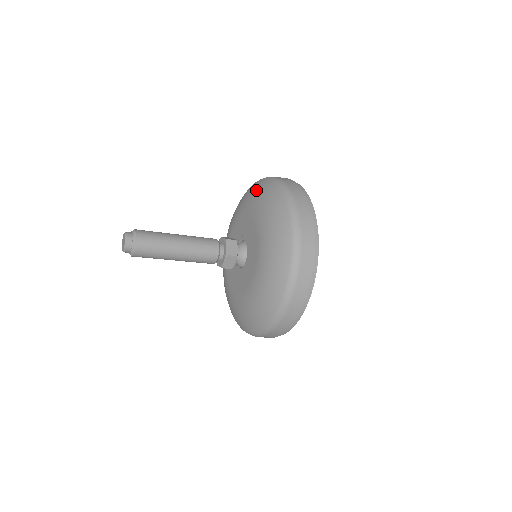
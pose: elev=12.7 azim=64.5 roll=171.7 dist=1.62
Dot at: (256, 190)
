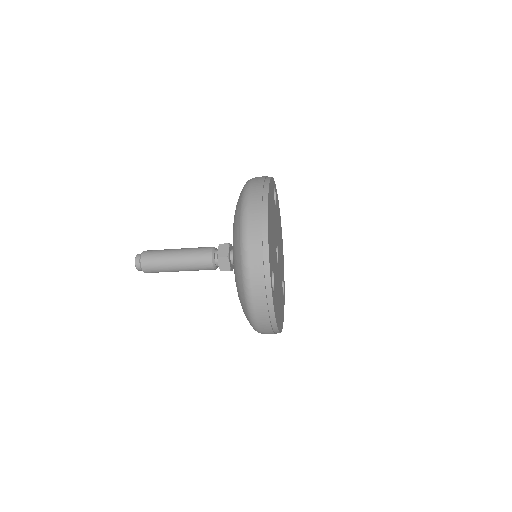
Dot at: occluded
